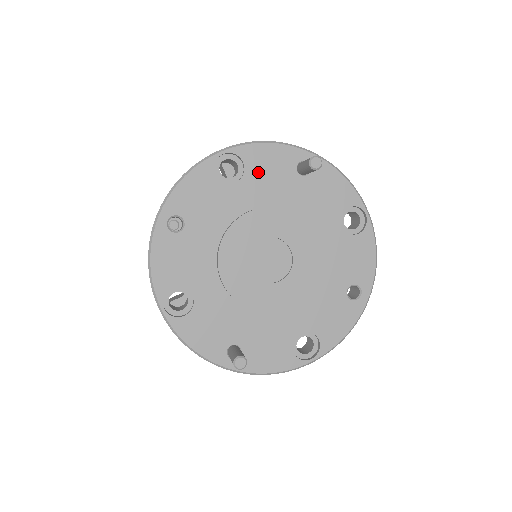
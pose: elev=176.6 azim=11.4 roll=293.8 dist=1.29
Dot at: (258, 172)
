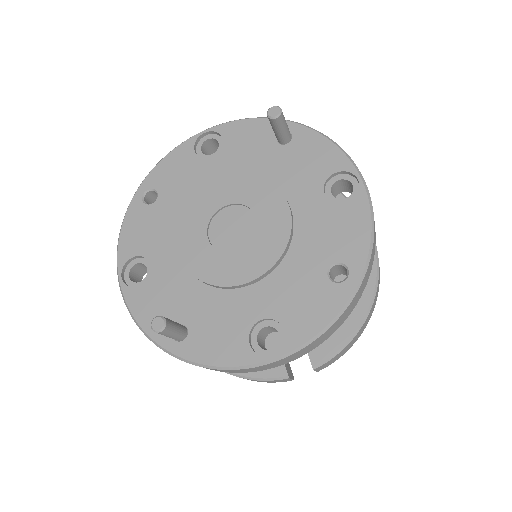
Dot at: (235, 145)
